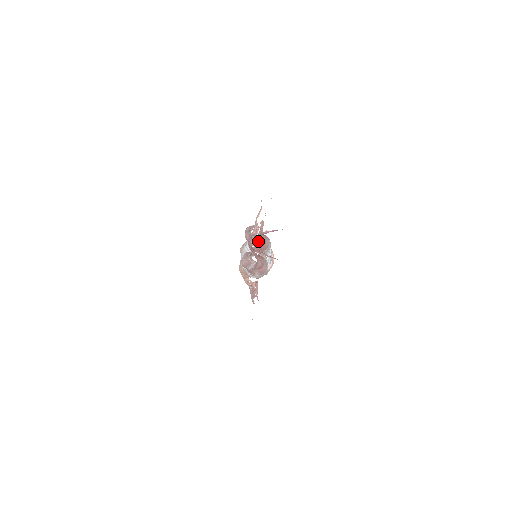
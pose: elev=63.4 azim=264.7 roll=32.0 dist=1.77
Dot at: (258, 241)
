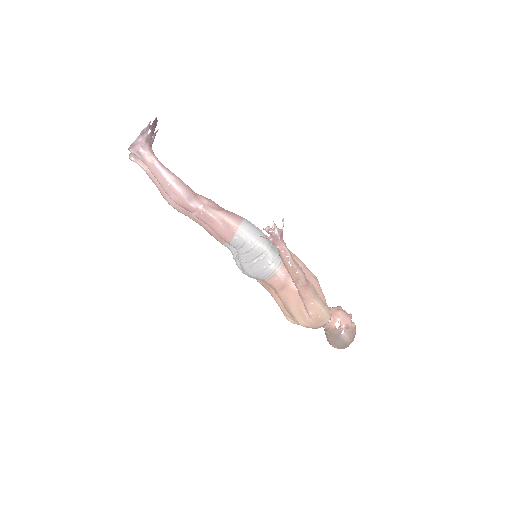
Dot at: occluded
